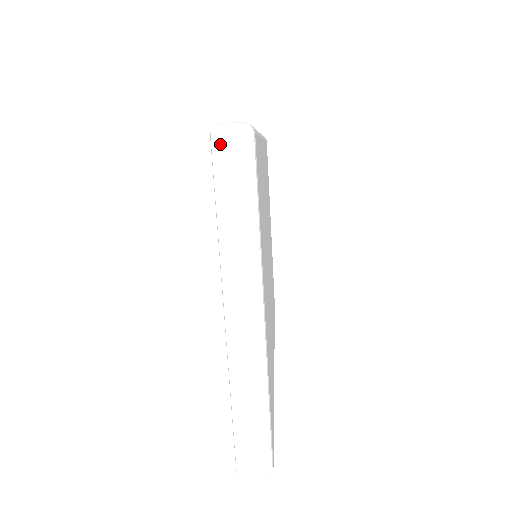
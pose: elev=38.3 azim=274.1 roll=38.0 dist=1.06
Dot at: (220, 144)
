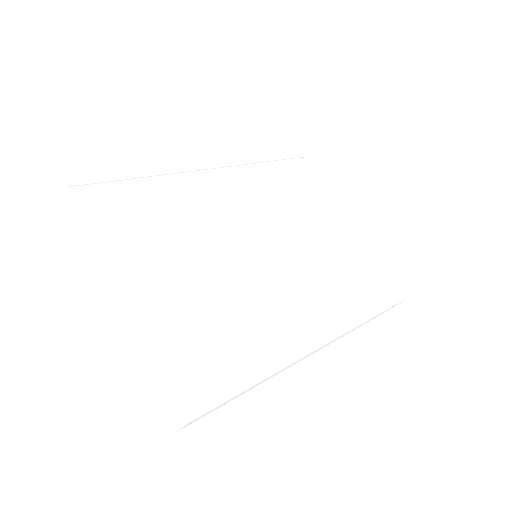
Dot at: (59, 208)
